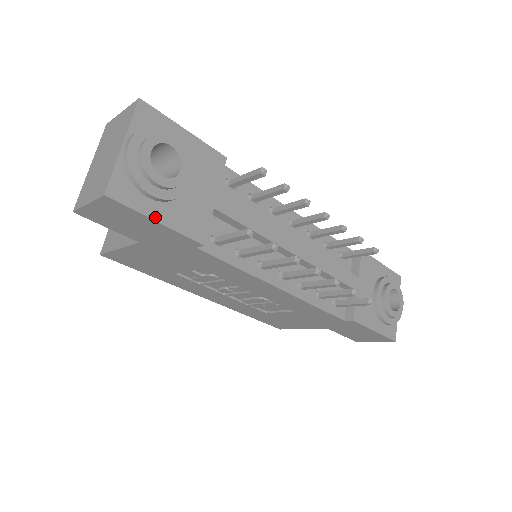
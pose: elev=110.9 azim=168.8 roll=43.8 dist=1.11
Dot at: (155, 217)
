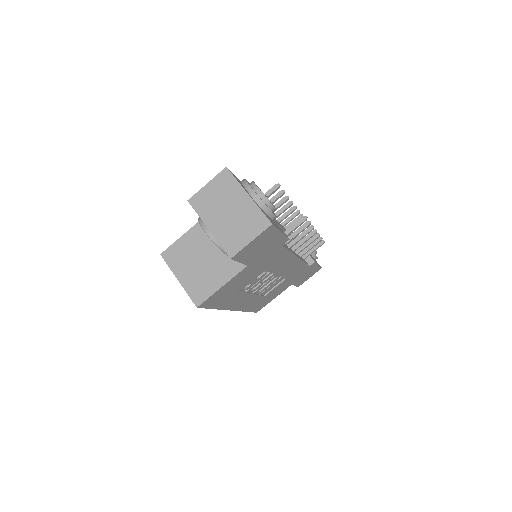
Dot at: (279, 230)
